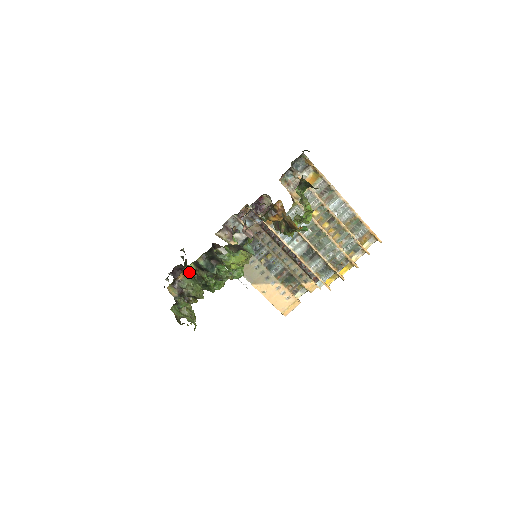
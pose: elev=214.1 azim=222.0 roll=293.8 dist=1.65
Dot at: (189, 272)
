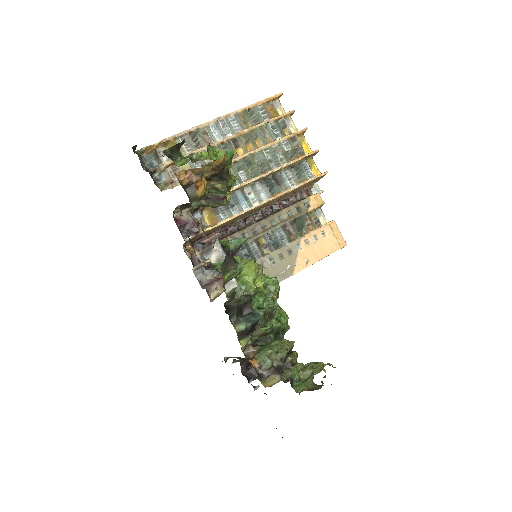
Dot at: (252, 351)
